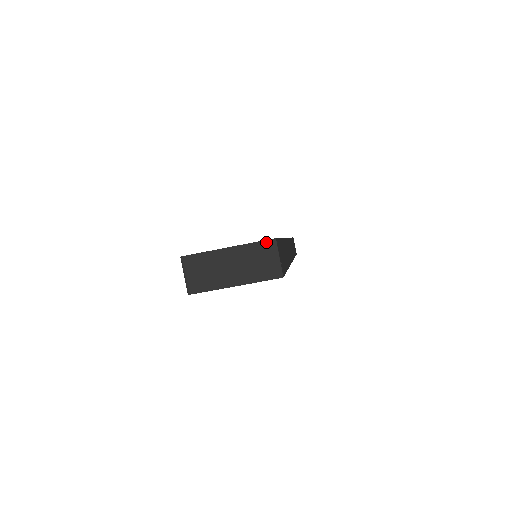
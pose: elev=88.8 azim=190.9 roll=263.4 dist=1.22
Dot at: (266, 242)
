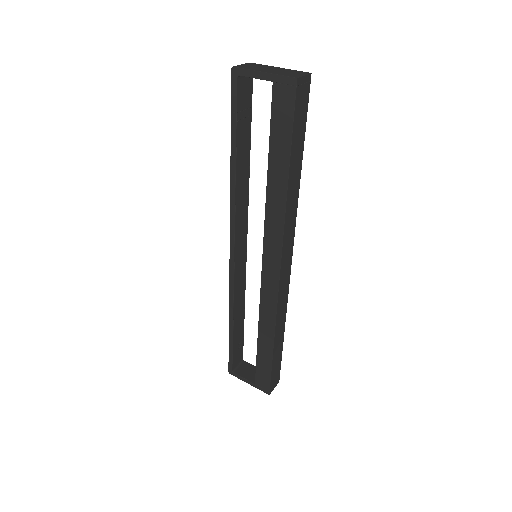
Dot at: (304, 72)
